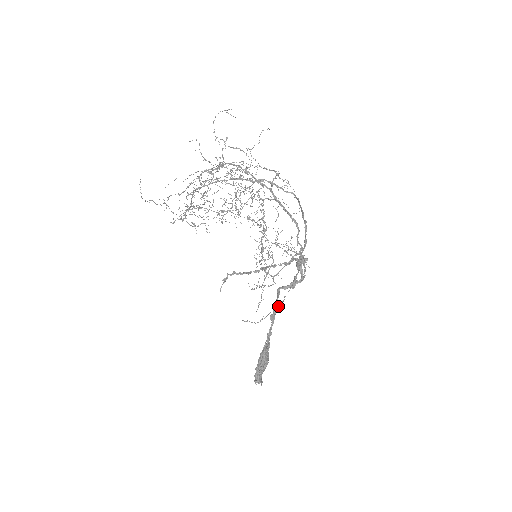
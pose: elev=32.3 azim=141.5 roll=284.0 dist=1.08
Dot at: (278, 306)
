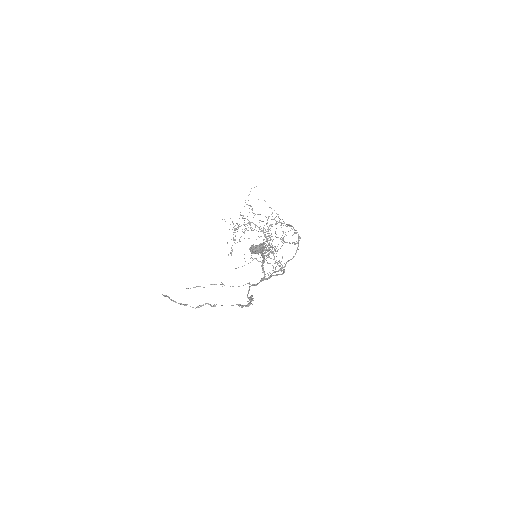
Dot at: occluded
